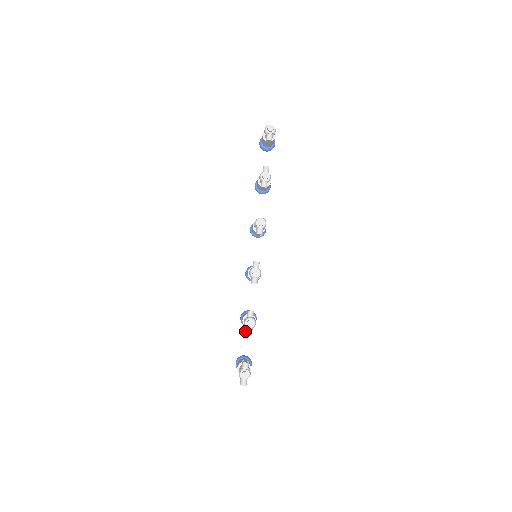
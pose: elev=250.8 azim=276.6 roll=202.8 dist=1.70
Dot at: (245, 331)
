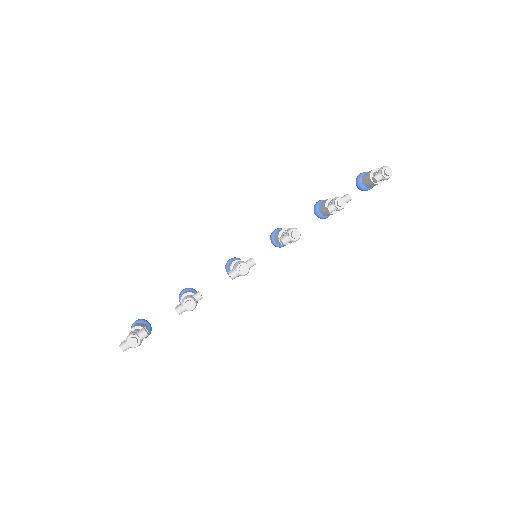
Dot at: occluded
